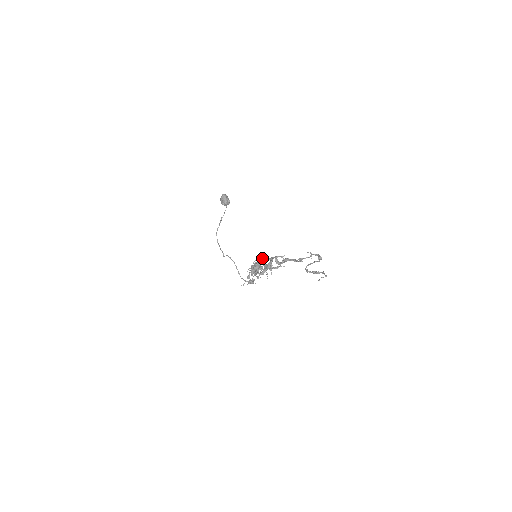
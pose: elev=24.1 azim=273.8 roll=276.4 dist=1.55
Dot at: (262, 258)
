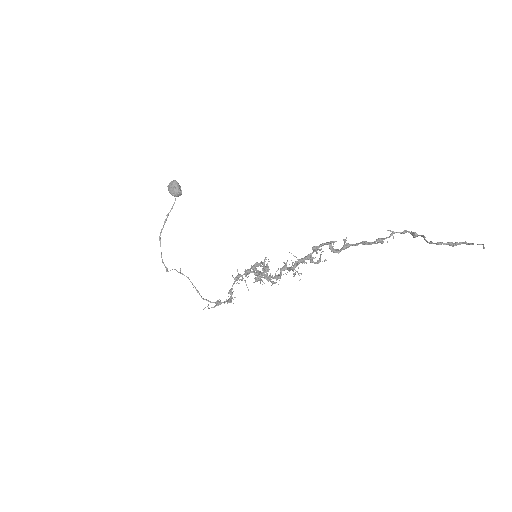
Dot at: (264, 259)
